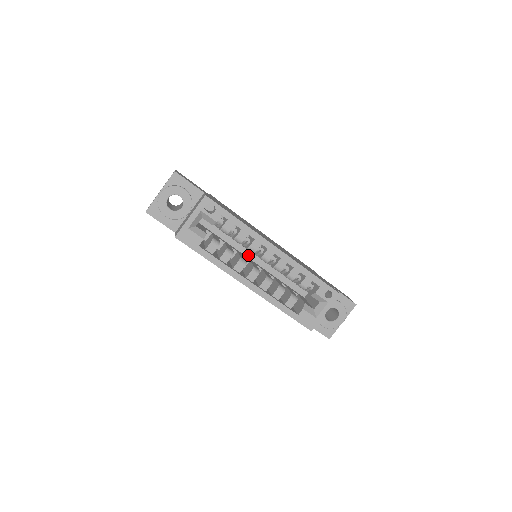
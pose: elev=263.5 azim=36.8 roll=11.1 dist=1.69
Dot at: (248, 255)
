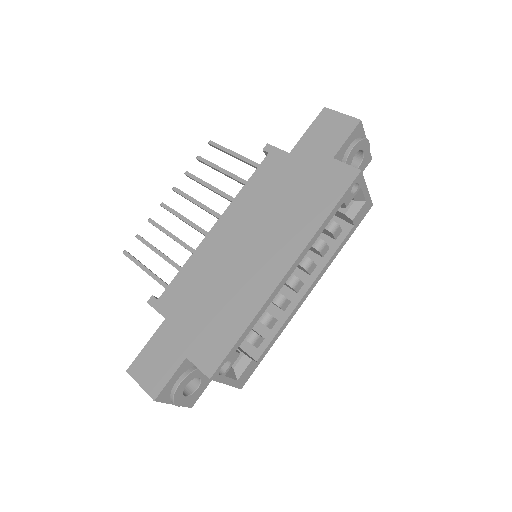
Dot at: occluded
